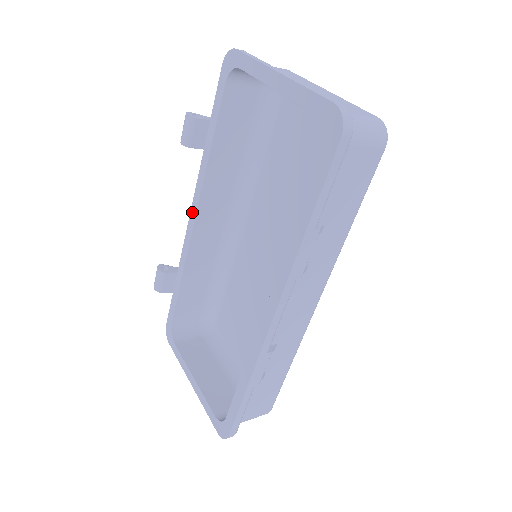
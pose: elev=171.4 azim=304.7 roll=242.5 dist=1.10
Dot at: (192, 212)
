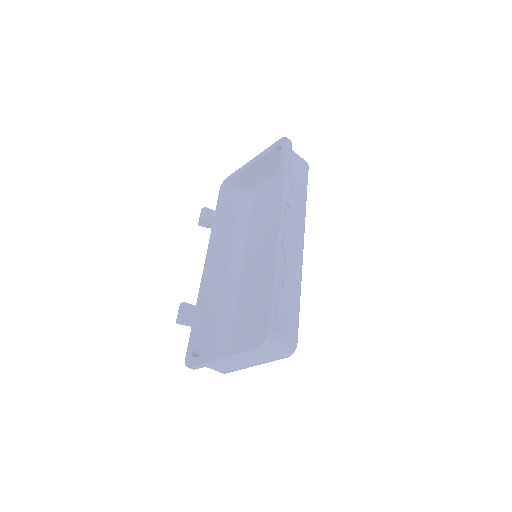
Dot at: (207, 258)
